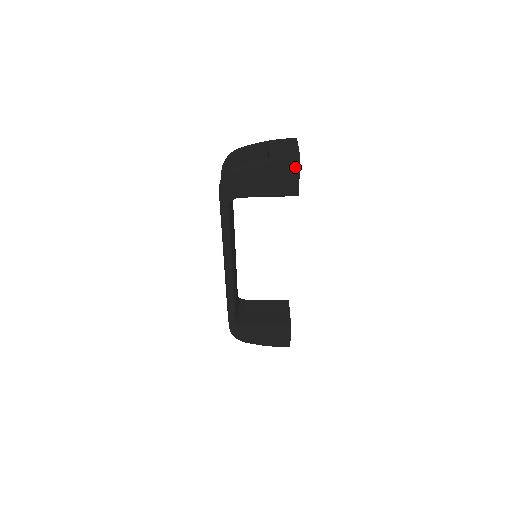
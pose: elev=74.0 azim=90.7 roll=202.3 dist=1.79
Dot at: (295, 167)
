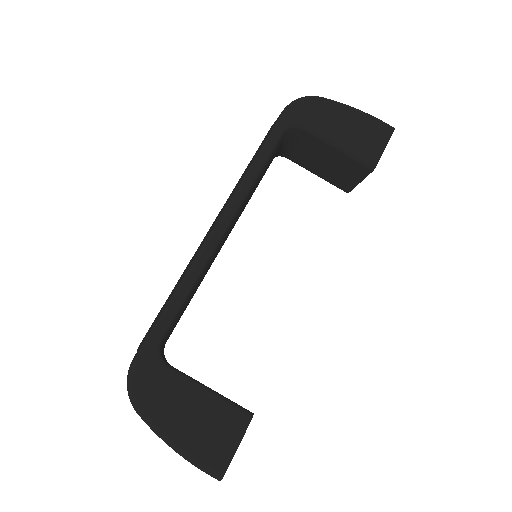
Dot at: (386, 131)
